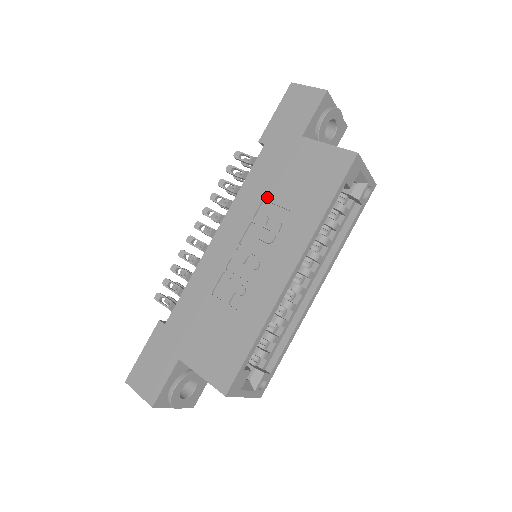
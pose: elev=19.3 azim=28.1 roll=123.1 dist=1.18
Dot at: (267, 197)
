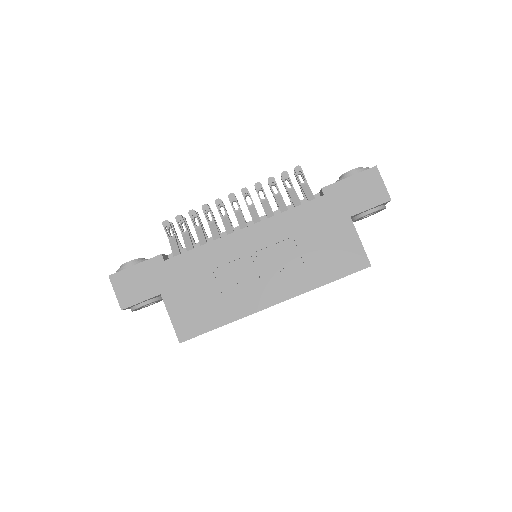
Dot at: (297, 238)
